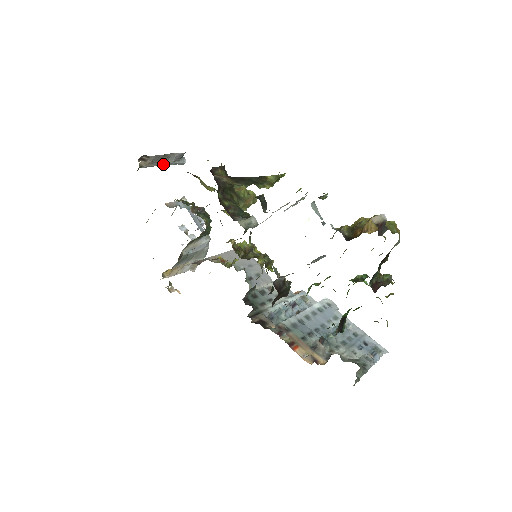
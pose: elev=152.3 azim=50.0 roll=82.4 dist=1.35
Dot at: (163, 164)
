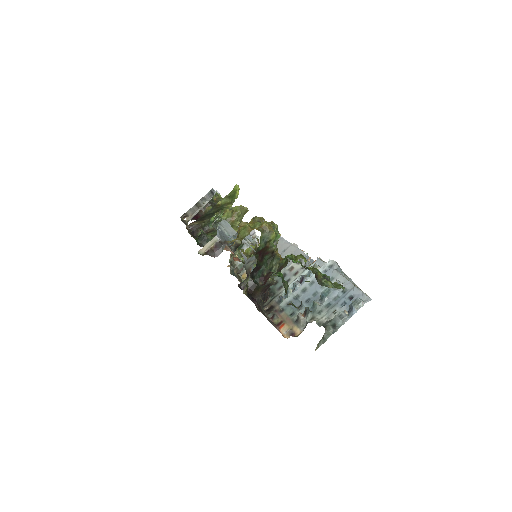
Dot at: occluded
